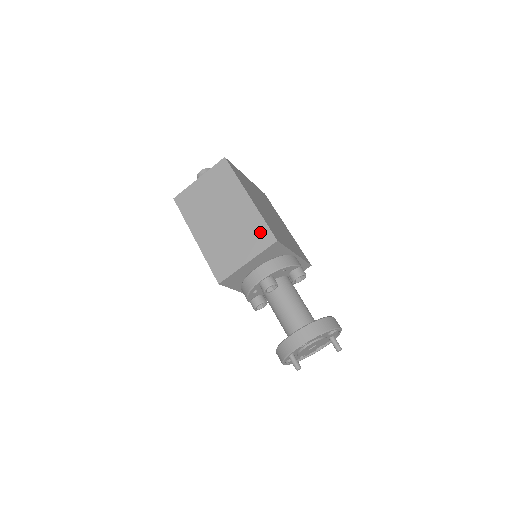
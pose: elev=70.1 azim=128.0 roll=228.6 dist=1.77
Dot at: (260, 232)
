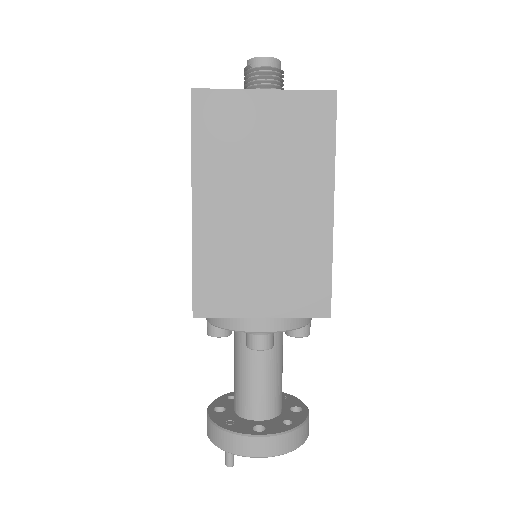
Dot at: (313, 283)
